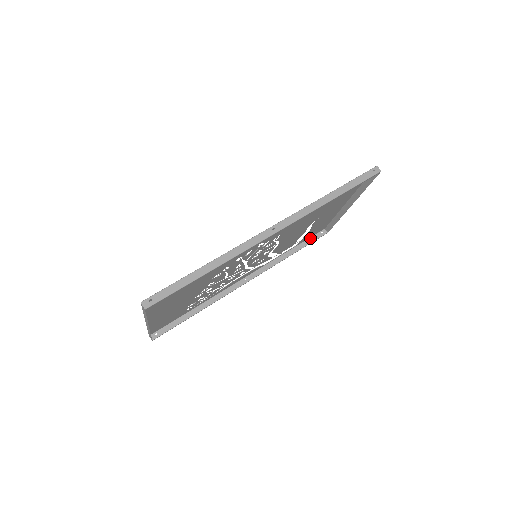
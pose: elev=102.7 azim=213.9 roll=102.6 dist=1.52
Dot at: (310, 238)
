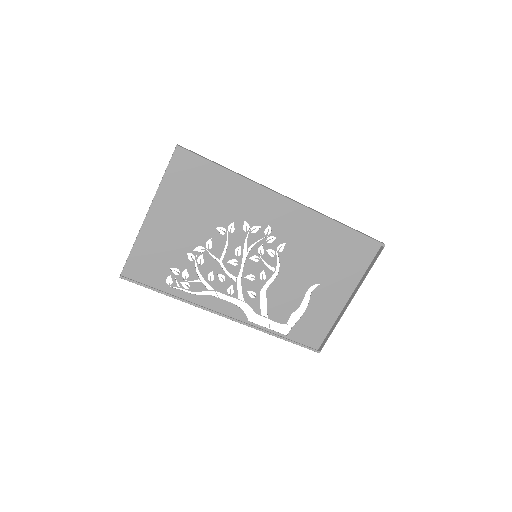
Dot at: occluded
